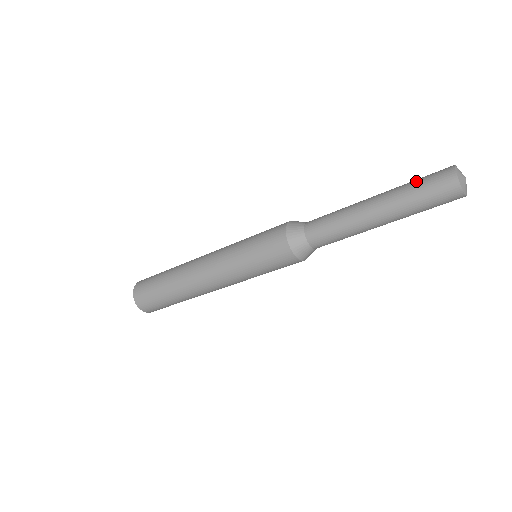
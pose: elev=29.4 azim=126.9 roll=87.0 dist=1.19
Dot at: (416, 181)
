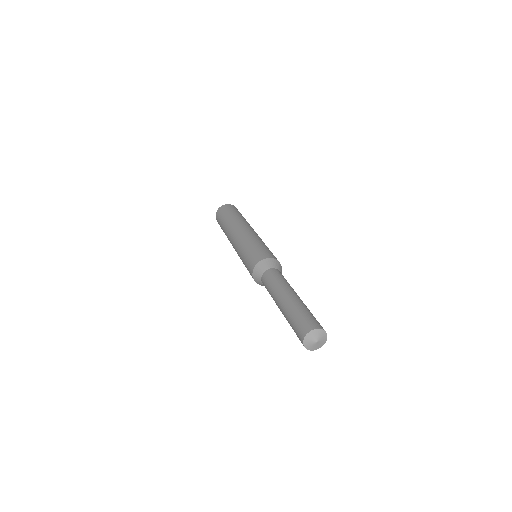
Dot at: occluded
